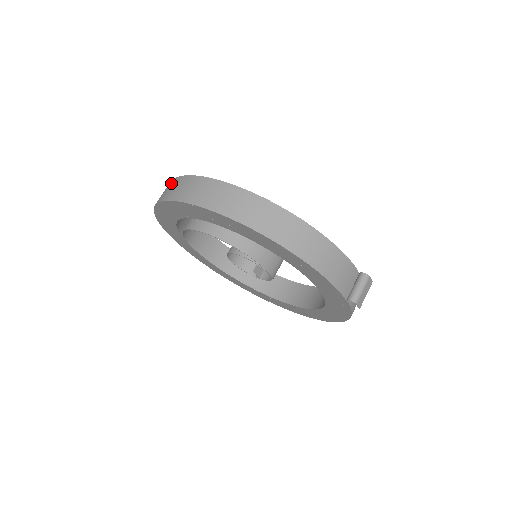
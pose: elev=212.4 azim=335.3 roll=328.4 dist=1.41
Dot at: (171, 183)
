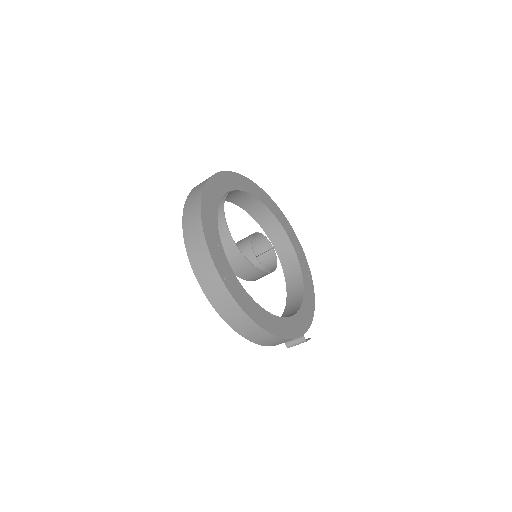
Dot at: (197, 224)
